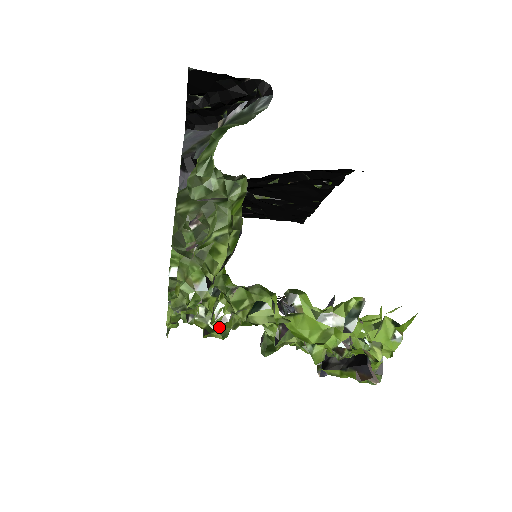
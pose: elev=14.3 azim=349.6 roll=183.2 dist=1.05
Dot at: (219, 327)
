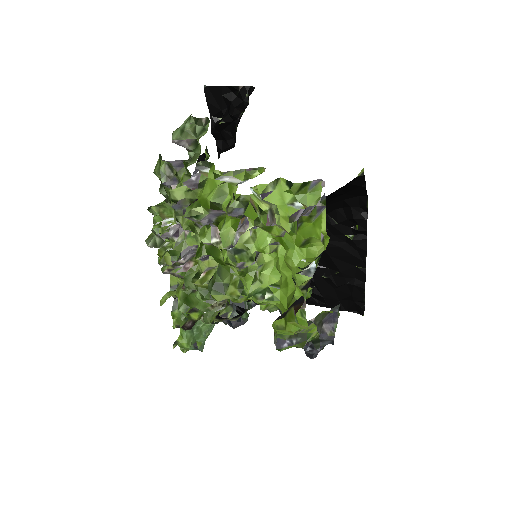
Dot at: (171, 249)
